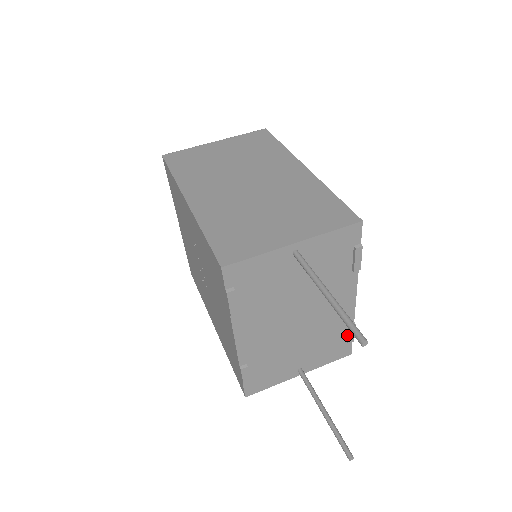
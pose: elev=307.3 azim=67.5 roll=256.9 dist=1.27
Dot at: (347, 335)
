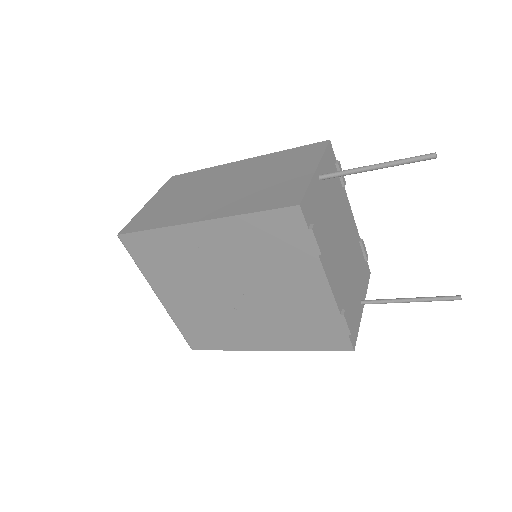
Dot at: (363, 253)
